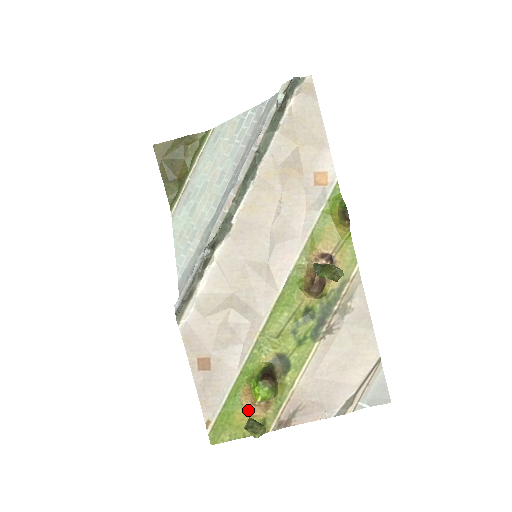
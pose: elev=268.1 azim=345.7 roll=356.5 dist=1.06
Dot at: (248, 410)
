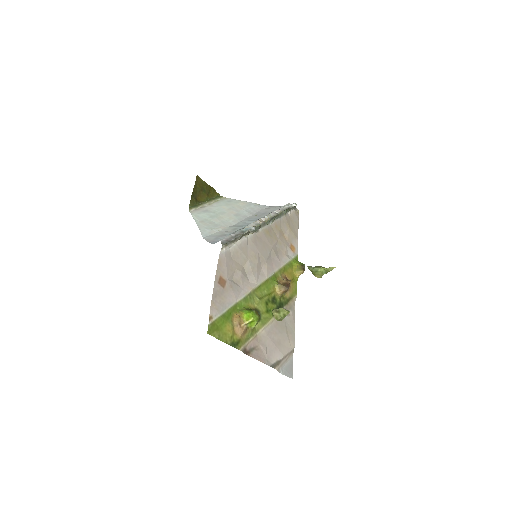
Dot at: (235, 327)
